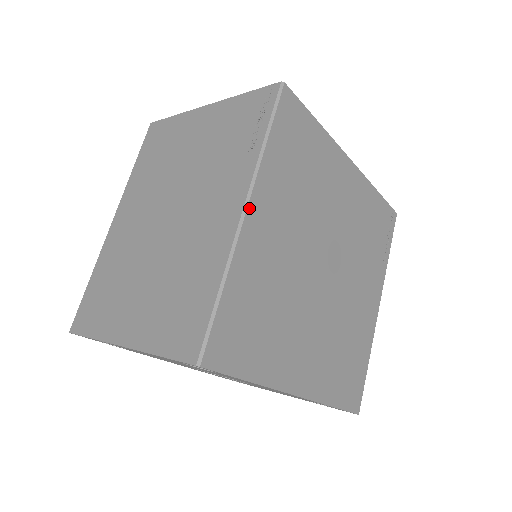
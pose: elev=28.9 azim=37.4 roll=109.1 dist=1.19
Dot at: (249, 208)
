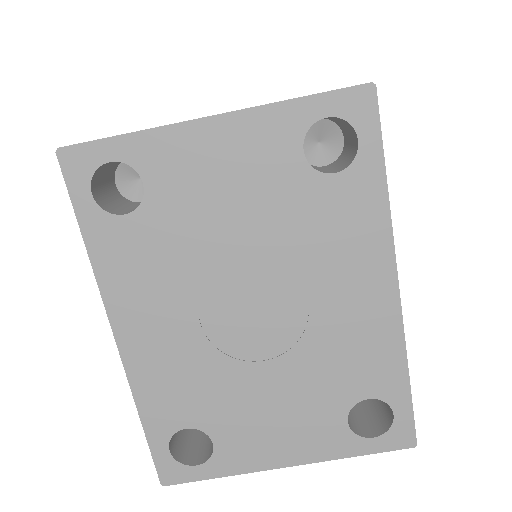
Dot at: occluded
